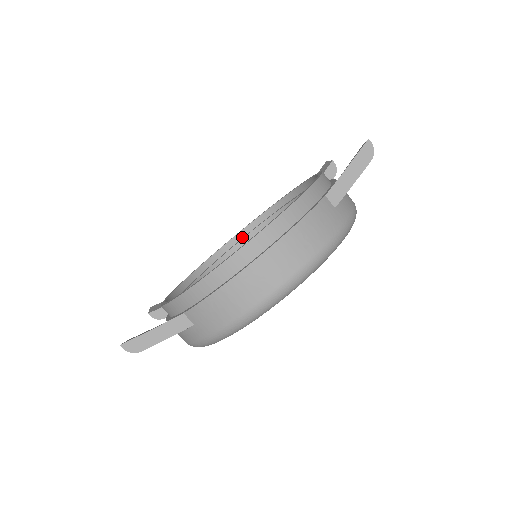
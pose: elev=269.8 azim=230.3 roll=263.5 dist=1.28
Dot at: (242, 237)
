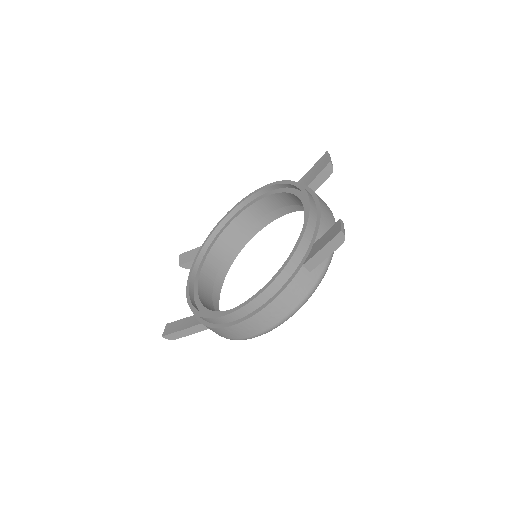
Dot at: (250, 201)
